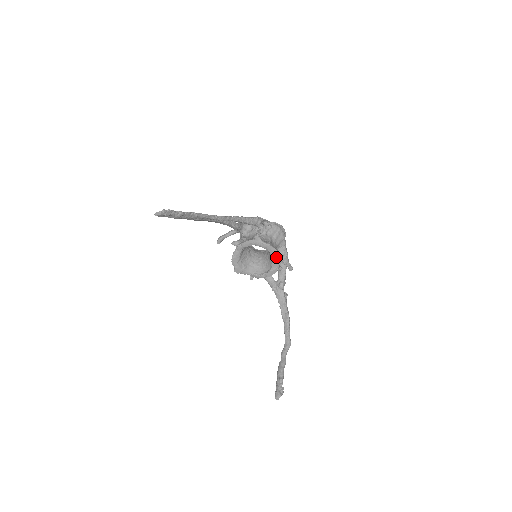
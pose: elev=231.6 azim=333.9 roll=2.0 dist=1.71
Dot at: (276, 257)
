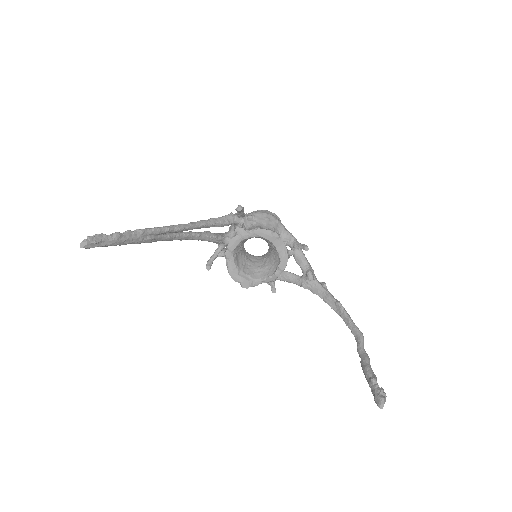
Dot at: (274, 239)
